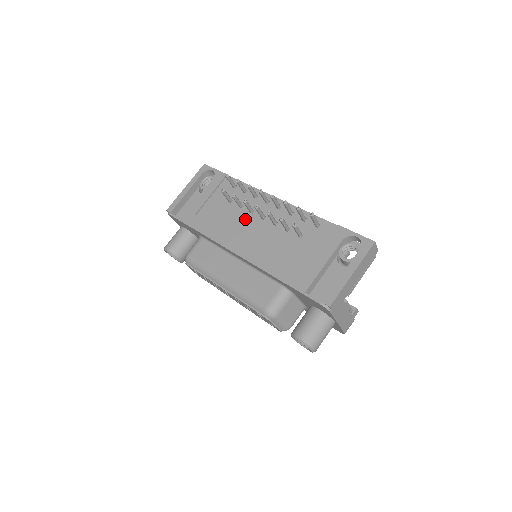
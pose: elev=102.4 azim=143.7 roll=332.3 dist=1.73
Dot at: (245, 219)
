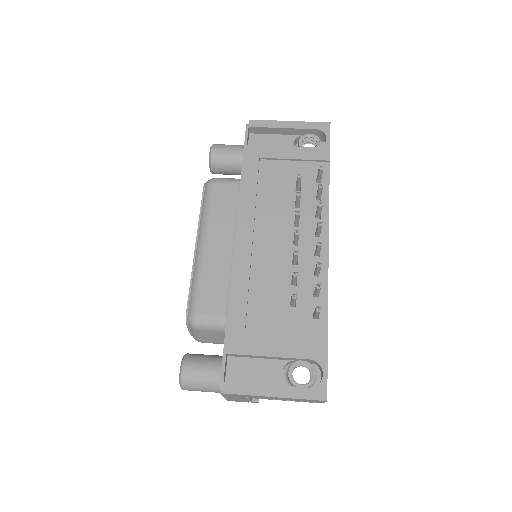
Dot at: (283, 222)
